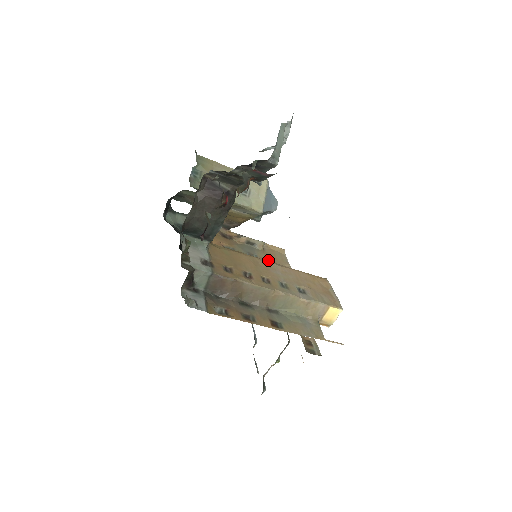
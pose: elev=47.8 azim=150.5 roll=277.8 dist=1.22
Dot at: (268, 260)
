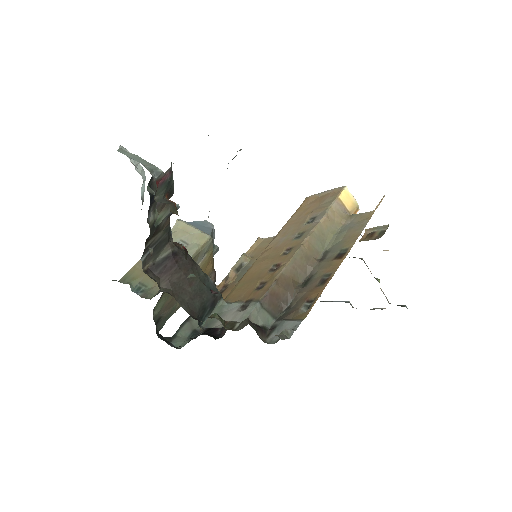
Dot at: occluded
